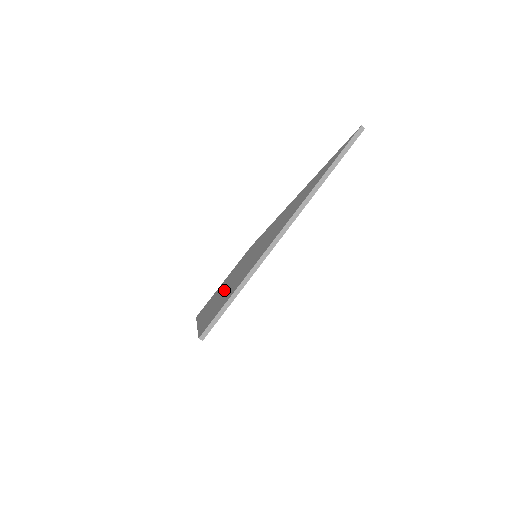
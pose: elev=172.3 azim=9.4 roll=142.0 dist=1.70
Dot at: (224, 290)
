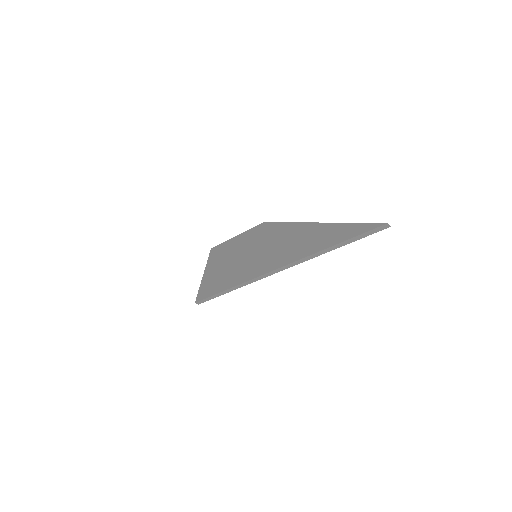
Dot at: (227, 261)
